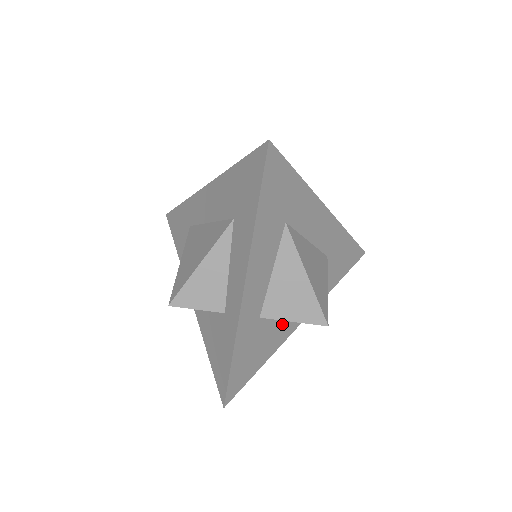
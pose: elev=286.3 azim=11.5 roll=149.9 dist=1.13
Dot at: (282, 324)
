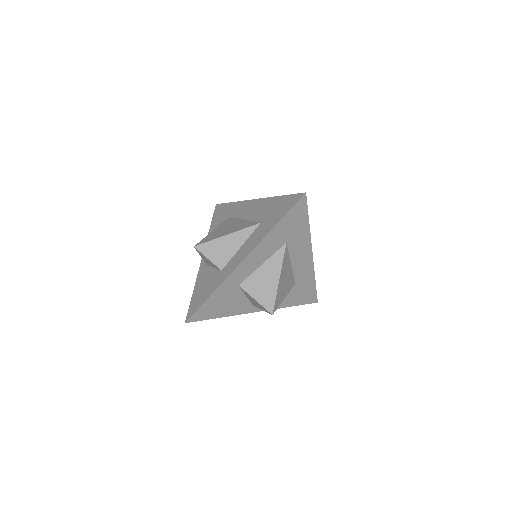
Dot at: (246, 302)
